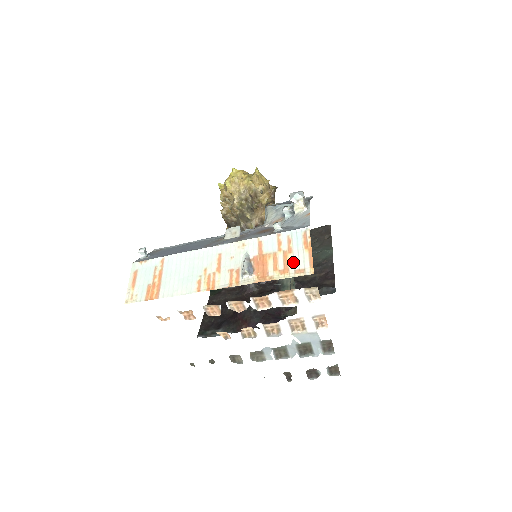
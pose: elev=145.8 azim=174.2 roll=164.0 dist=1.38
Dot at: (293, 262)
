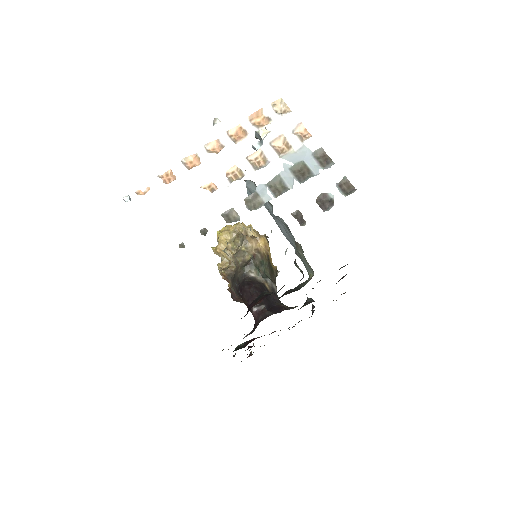
Dot at: occluded
